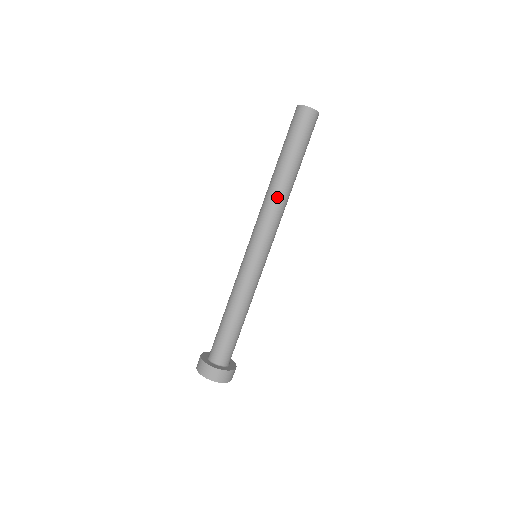
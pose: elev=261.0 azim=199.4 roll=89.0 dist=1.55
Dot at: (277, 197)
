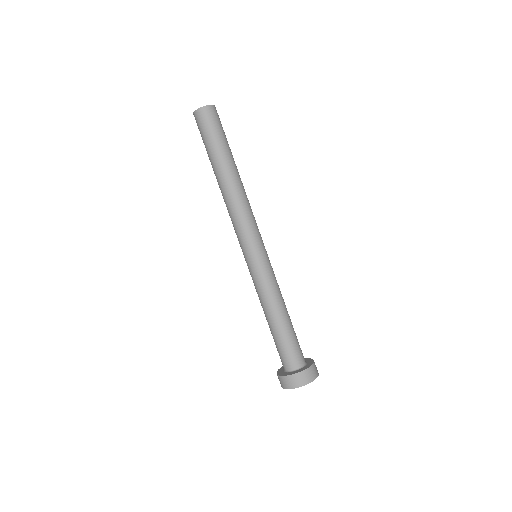
Dot at: (226, 198)
